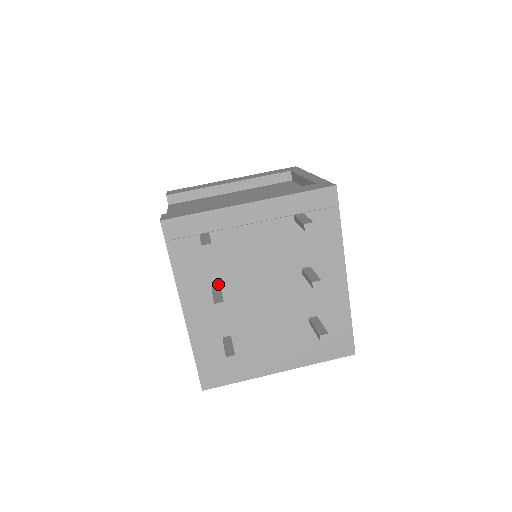
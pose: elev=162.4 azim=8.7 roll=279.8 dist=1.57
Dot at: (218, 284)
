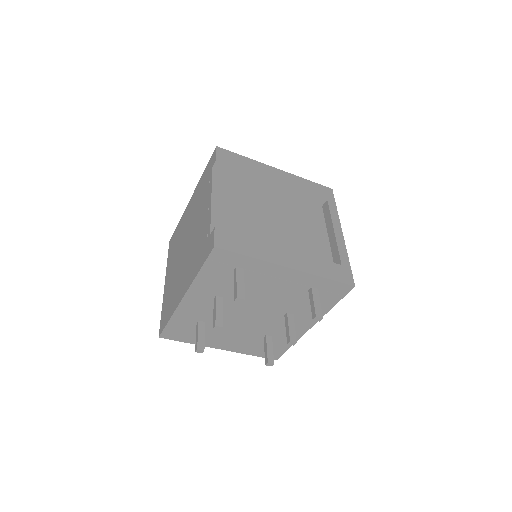
Dot at: (223, 296)
